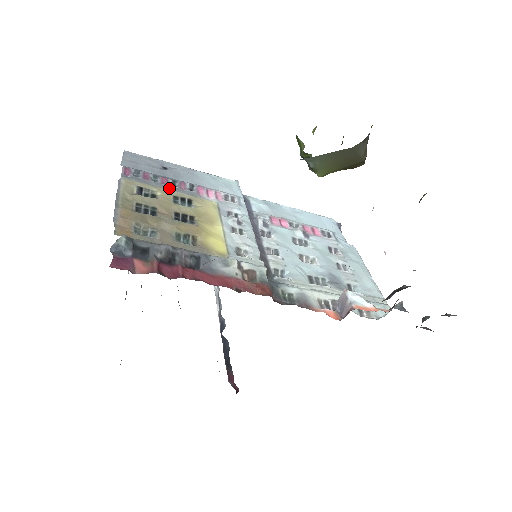
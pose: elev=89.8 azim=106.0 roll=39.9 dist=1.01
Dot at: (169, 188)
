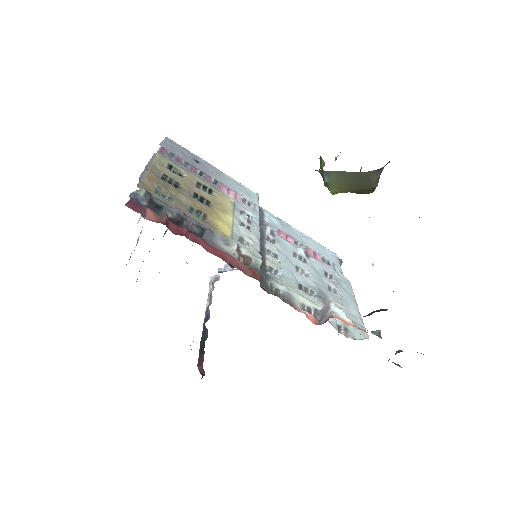
Dot at: (196, 175)
